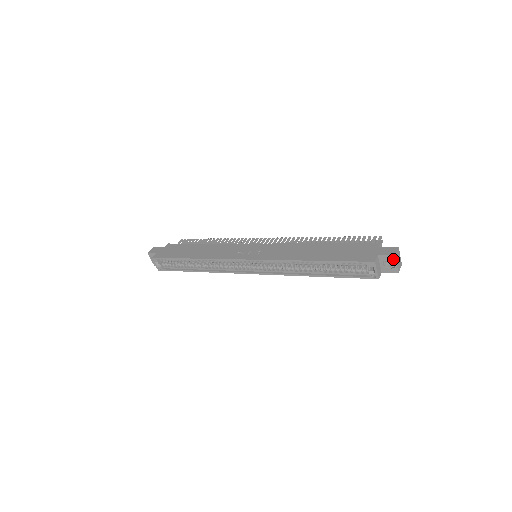
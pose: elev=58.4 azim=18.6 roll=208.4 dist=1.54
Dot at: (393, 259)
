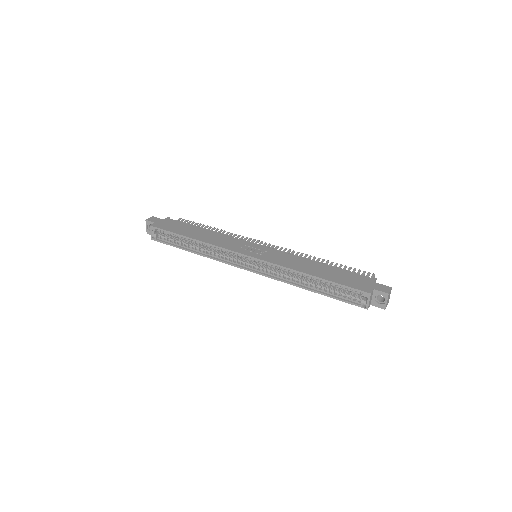
Dot at: (386, 296)
